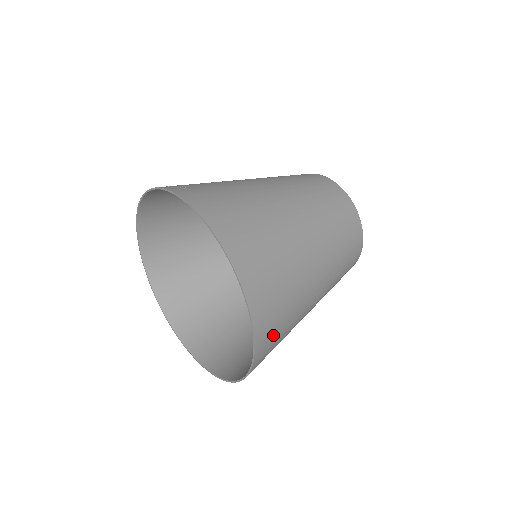
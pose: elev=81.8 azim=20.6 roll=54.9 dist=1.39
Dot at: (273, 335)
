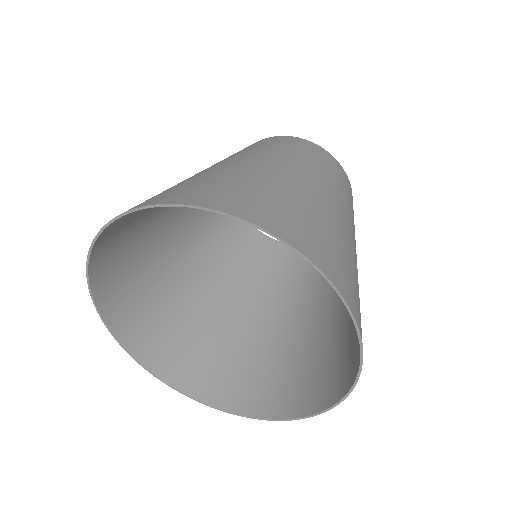
Dot at: (335, 261)
